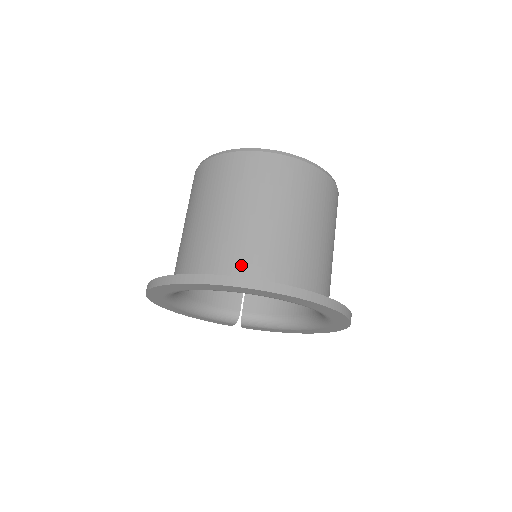
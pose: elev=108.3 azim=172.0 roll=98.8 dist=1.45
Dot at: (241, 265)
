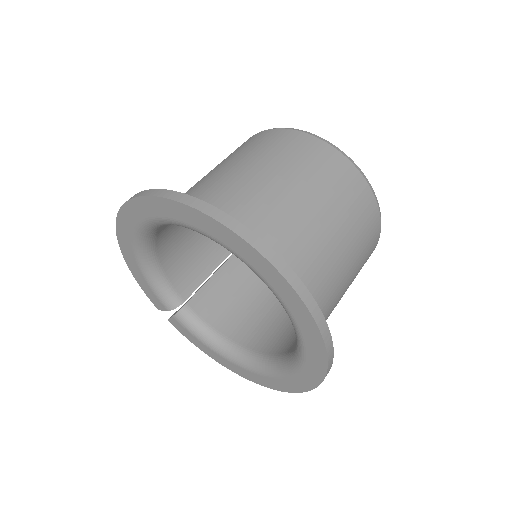
Dot at: (271, 245)
